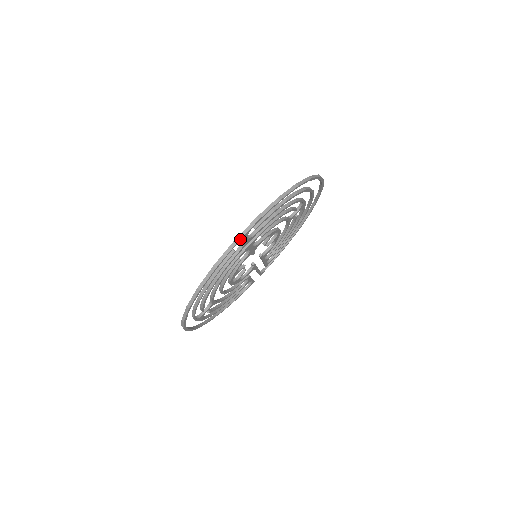
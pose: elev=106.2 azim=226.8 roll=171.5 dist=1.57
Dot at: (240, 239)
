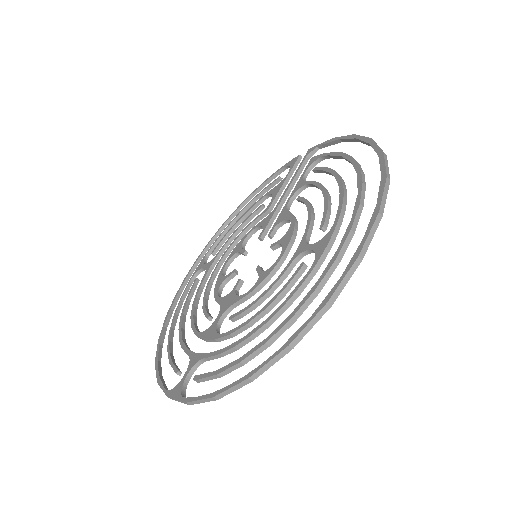
Dot at: (173, 399)
